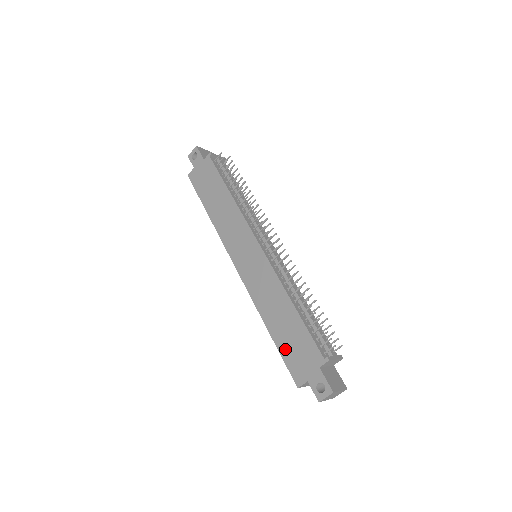
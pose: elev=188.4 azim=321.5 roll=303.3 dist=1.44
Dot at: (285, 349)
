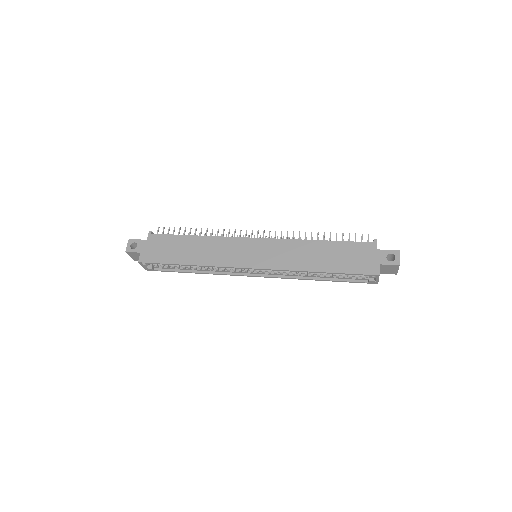
Dot at: (345, 267)
